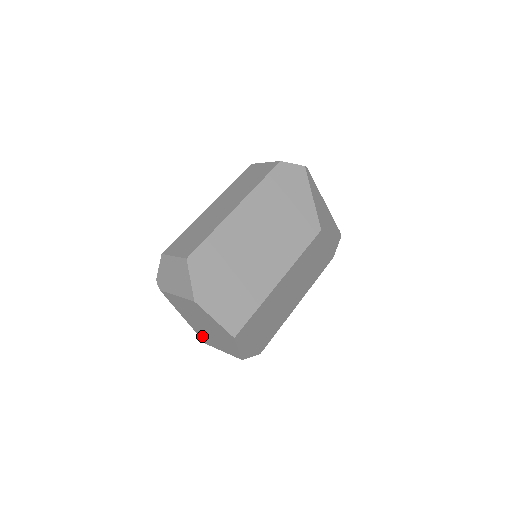
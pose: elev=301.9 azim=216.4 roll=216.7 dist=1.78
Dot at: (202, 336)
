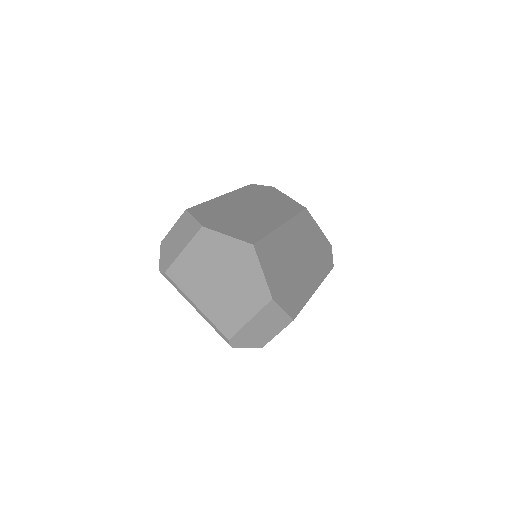
Dot at: (221, 321)
